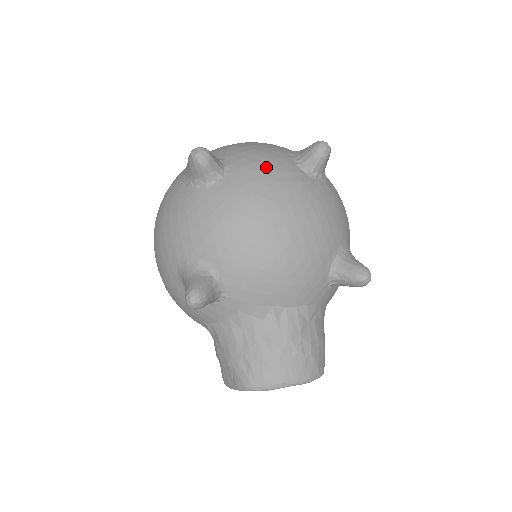
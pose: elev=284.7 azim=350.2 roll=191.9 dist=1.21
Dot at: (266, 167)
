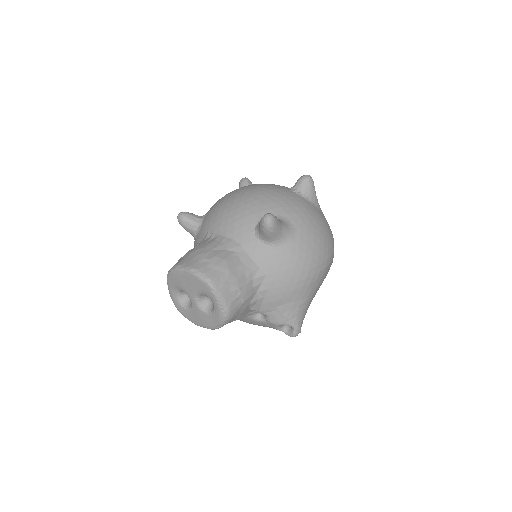
Dot at: occluded
